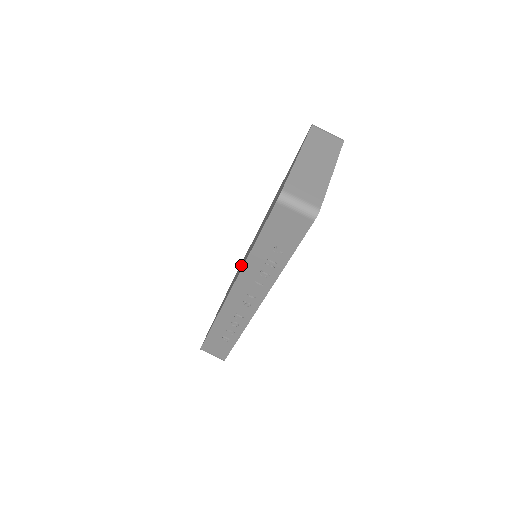
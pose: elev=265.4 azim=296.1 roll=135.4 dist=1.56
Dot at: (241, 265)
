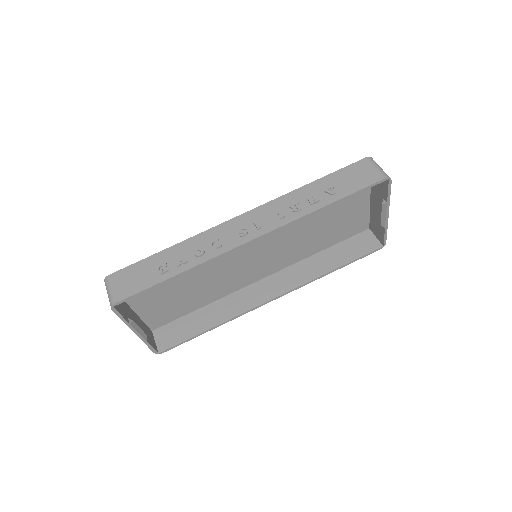
Dot at: (230, 261)
